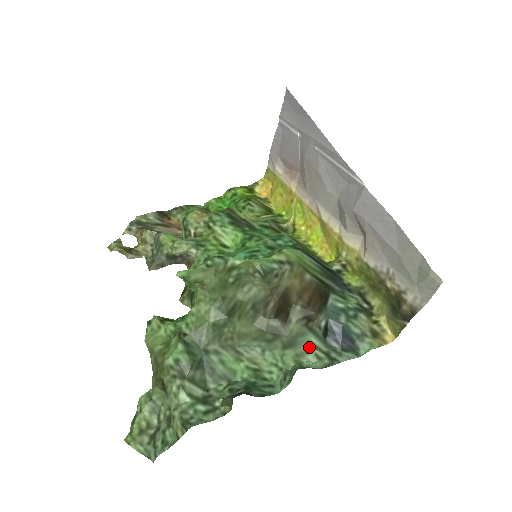
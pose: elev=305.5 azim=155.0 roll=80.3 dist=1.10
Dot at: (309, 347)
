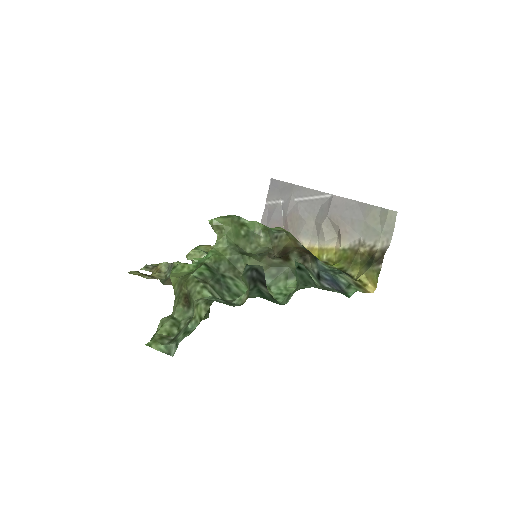
Dot at: occluded
